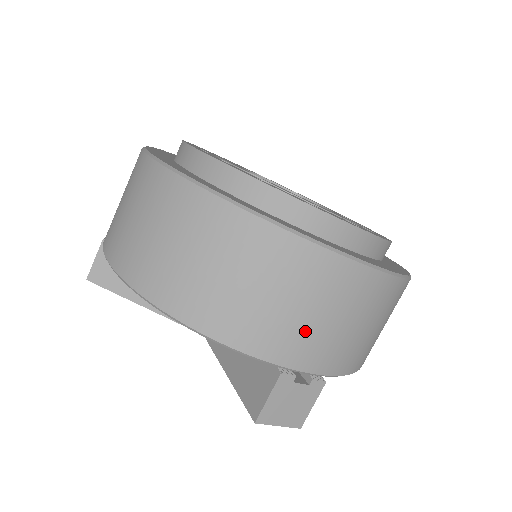
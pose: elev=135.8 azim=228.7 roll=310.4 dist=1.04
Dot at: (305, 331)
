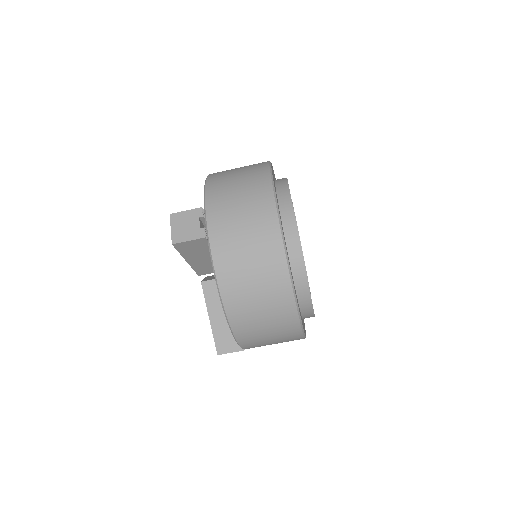
Dot at: (229, 205)
